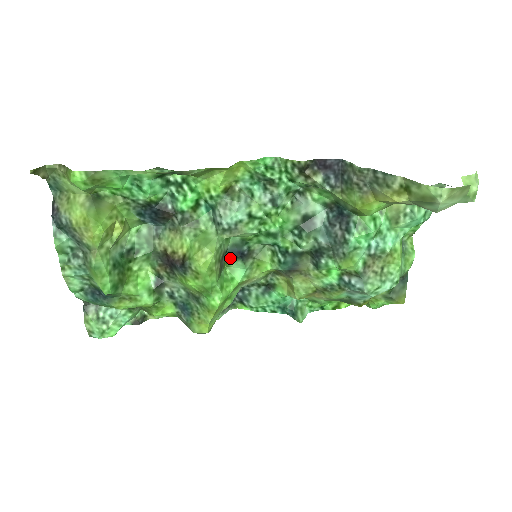
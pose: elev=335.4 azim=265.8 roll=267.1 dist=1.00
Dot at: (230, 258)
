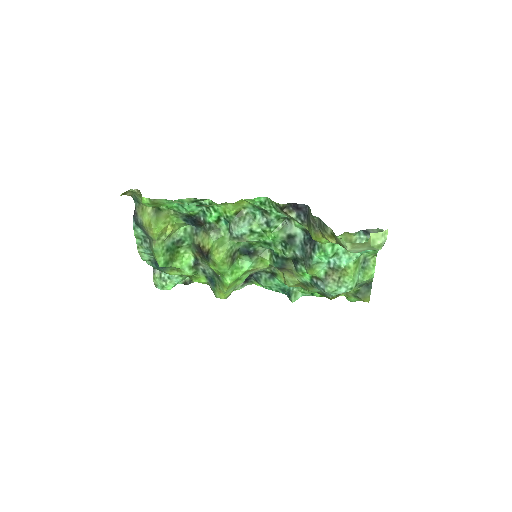
Dot at: (241, 254)
